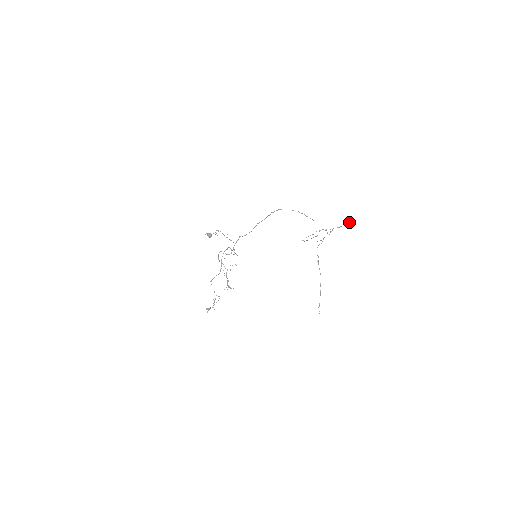
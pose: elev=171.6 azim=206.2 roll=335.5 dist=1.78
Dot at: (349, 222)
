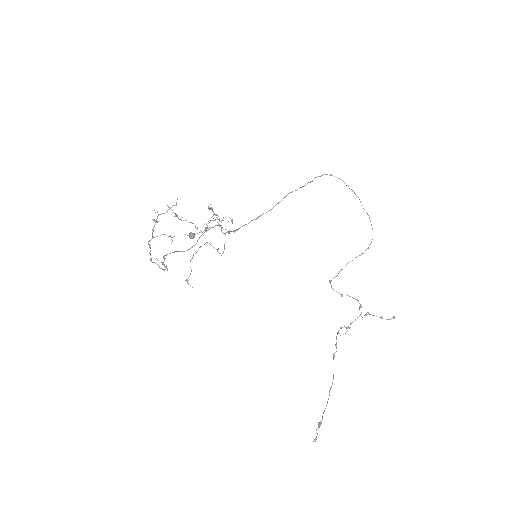
Dot at: (394, 317)
